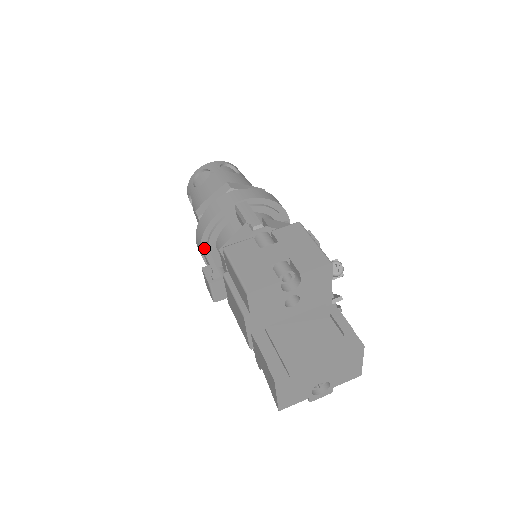
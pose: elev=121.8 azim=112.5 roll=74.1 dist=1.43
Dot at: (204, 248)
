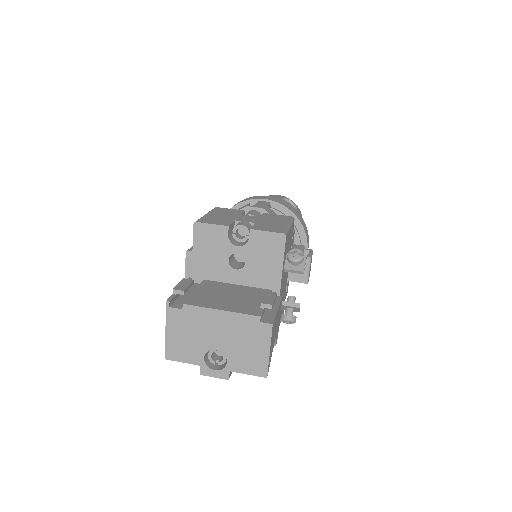
Dot at: occluded
